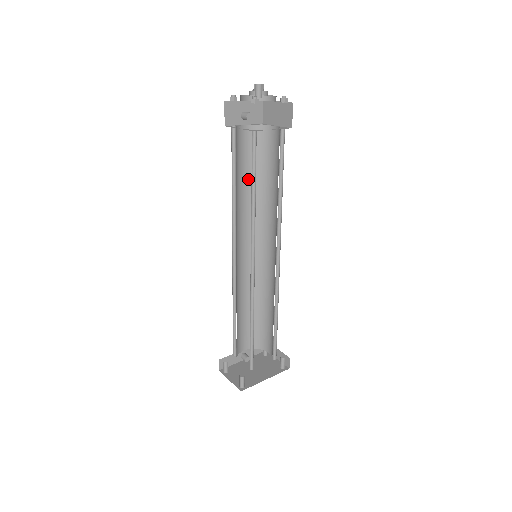
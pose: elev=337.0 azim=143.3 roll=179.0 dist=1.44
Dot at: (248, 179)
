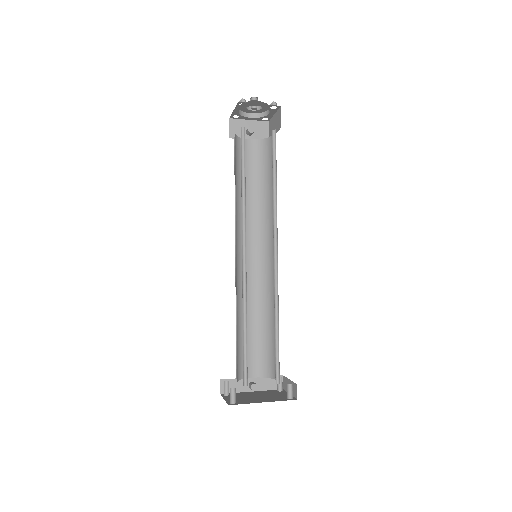
Dot at: (254, 187)
